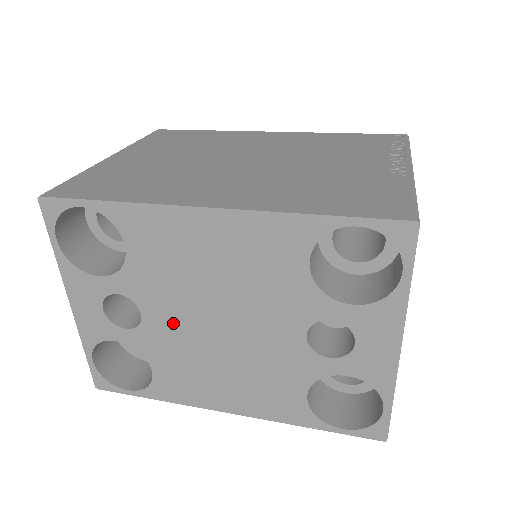
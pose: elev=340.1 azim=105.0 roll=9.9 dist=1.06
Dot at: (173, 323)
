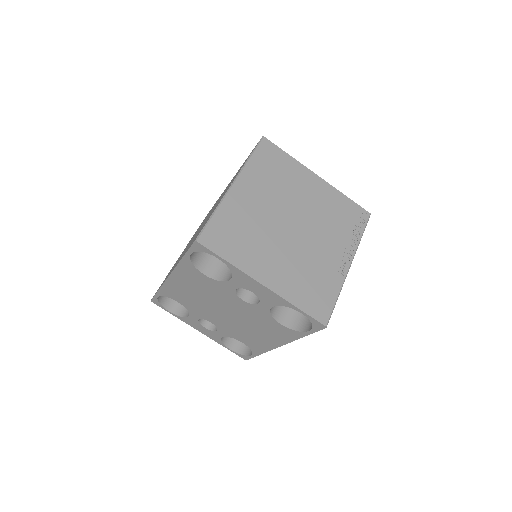
Dot at: (219, 320)
